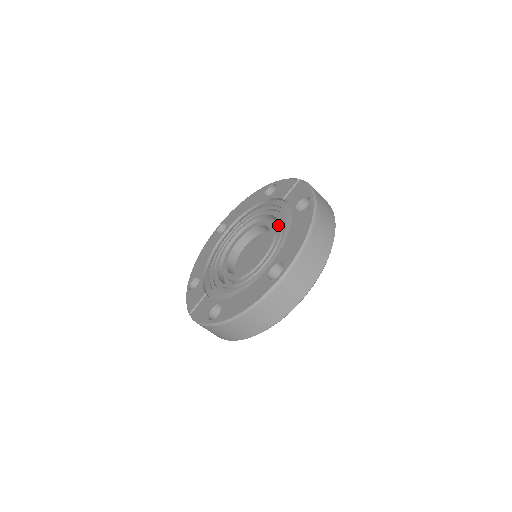
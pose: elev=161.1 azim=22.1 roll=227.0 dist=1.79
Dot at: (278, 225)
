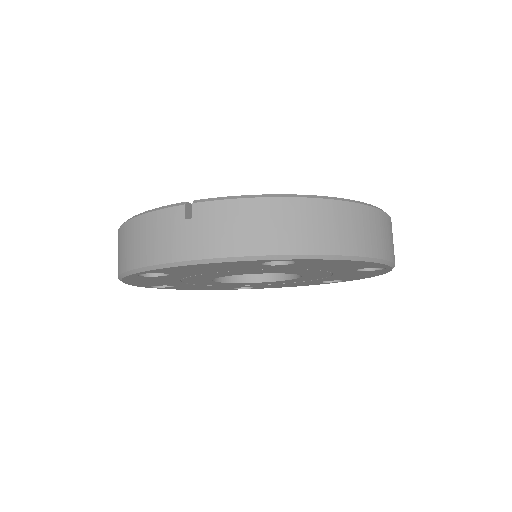
Dot at: occluded
